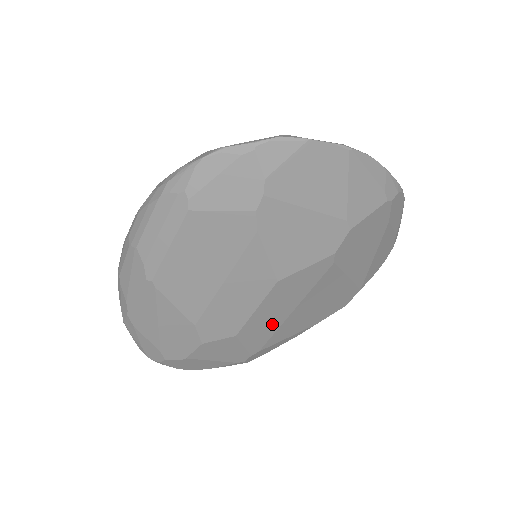
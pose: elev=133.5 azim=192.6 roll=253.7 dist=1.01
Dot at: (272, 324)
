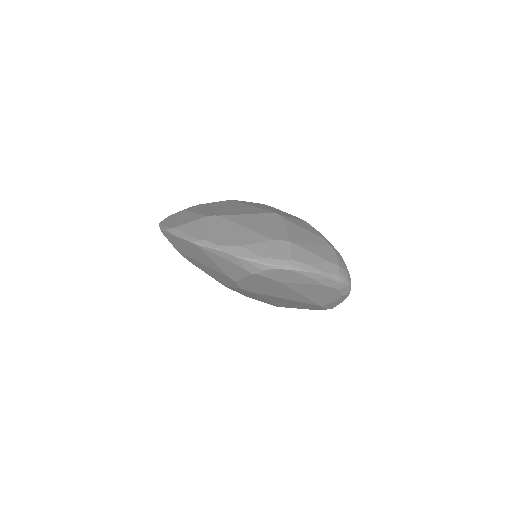
Dot at: occluded
